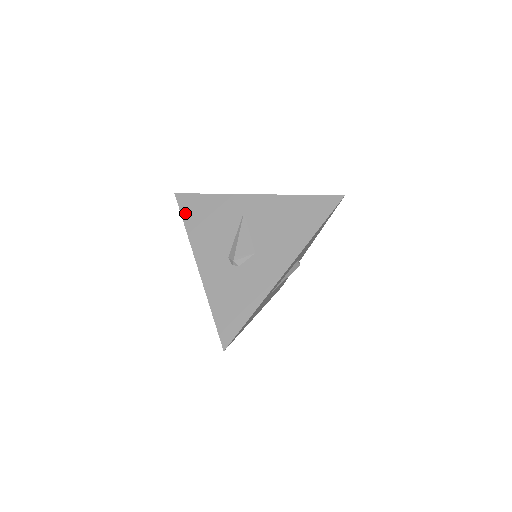
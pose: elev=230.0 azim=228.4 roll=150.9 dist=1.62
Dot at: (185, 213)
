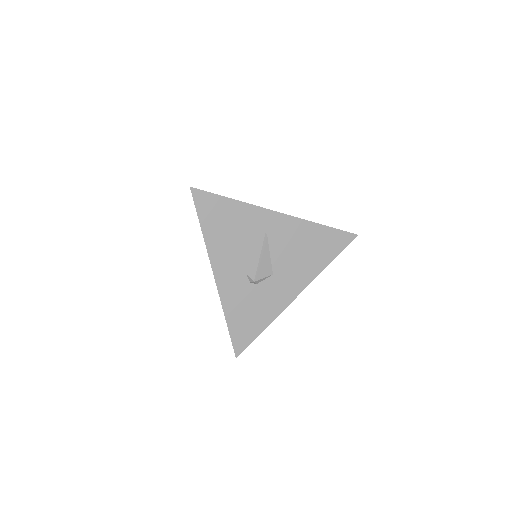
Dot at: (202, 215)
